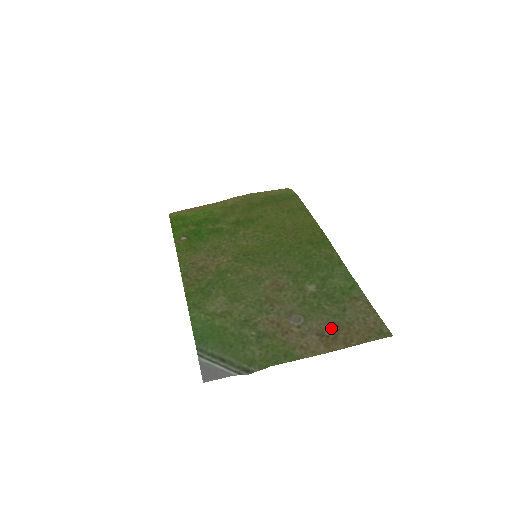
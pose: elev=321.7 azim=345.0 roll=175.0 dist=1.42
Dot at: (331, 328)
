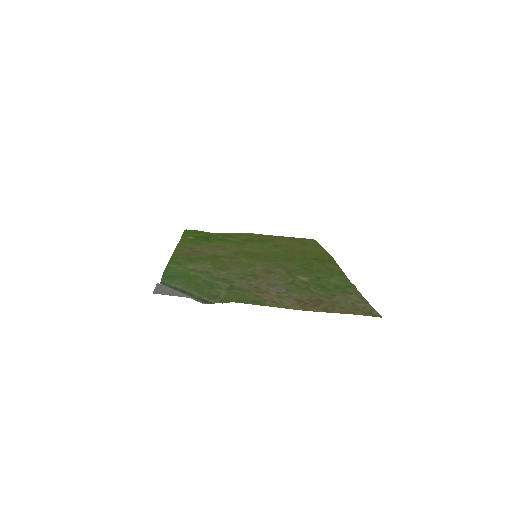
Dot at: (313, 300)
